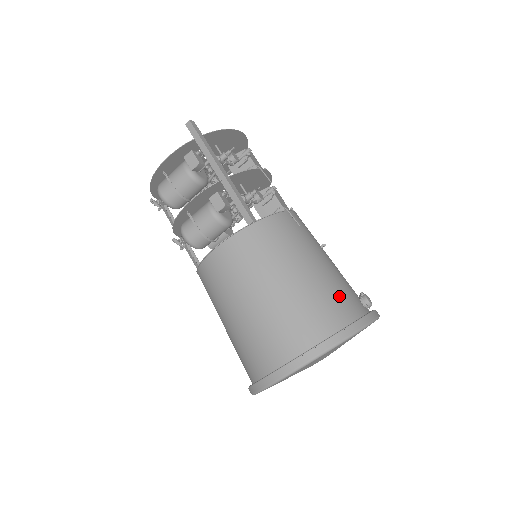
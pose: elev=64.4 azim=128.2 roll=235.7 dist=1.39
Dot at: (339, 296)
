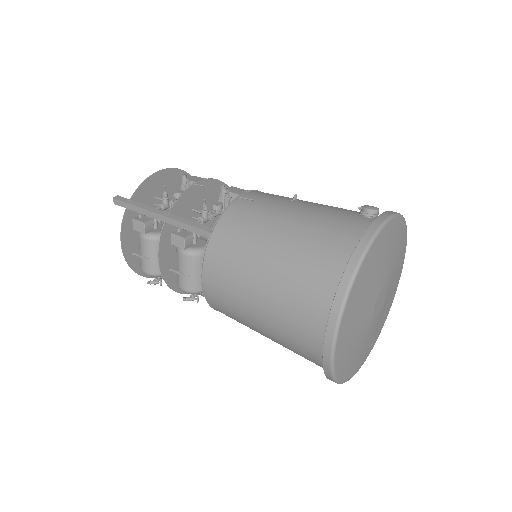
Dot at: (331, 230)
